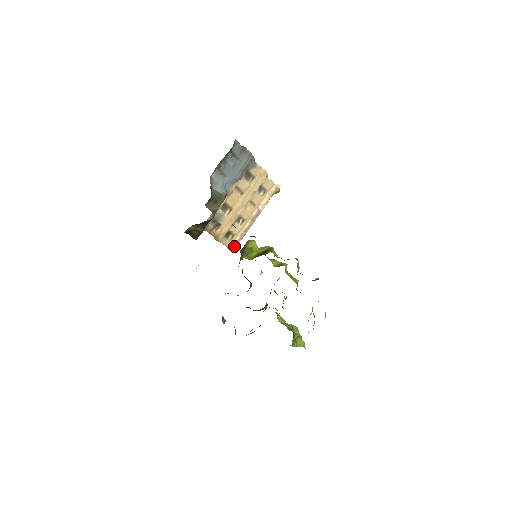
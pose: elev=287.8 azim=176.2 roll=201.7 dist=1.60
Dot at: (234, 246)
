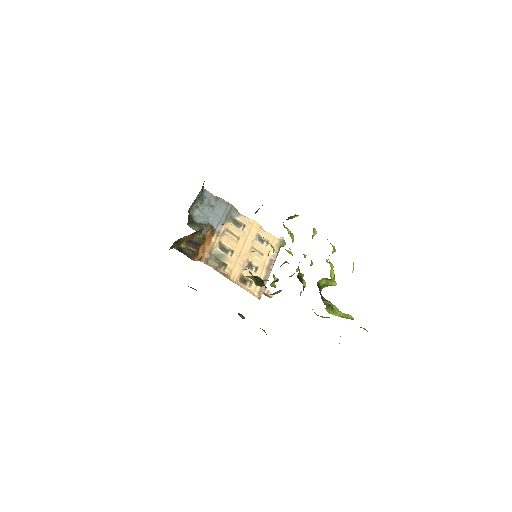
Dot at: (258, 294)
